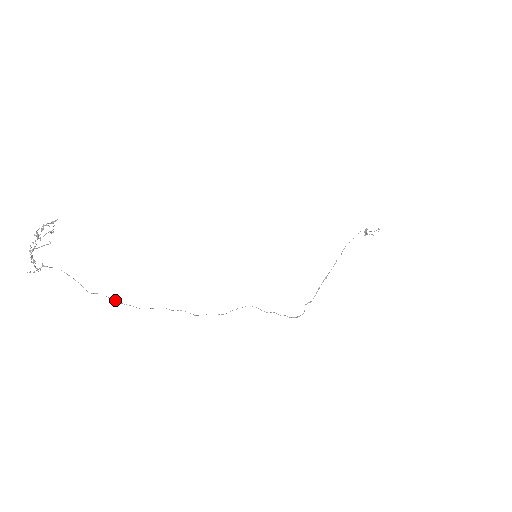
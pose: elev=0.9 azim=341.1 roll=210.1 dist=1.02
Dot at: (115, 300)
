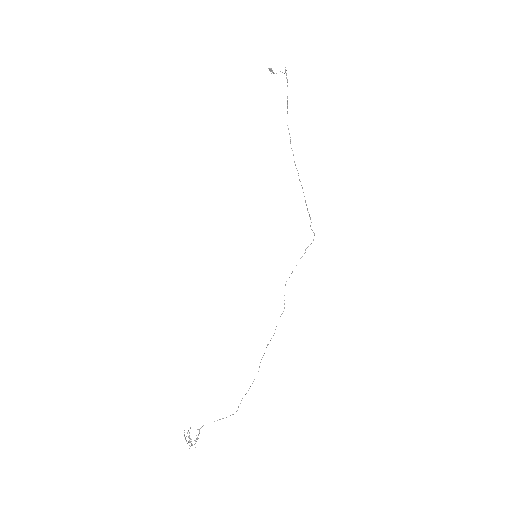
Dot at: occluded
